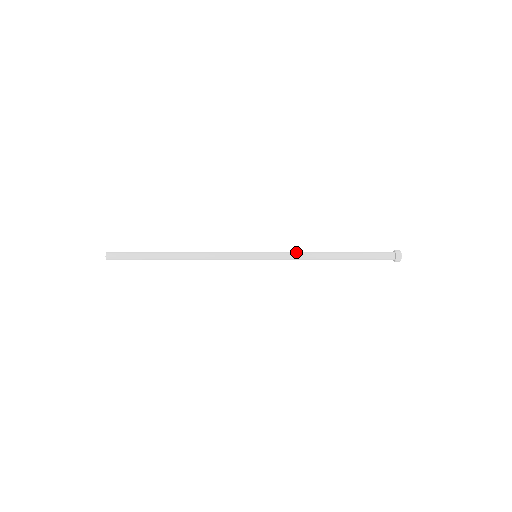
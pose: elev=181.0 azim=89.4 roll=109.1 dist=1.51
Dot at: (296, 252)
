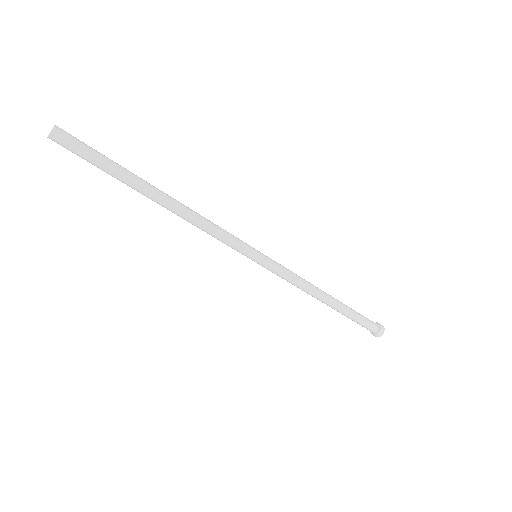
Dot at: occluded
